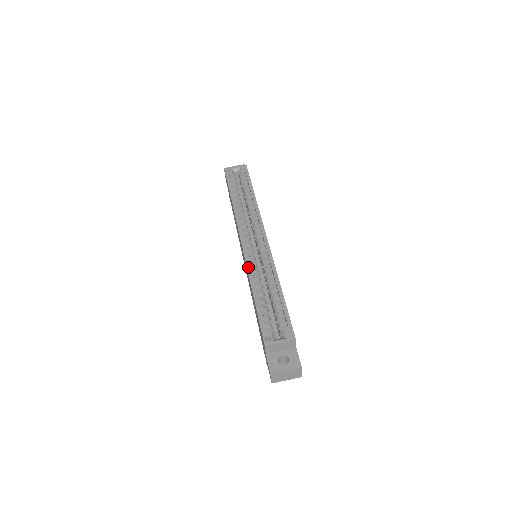
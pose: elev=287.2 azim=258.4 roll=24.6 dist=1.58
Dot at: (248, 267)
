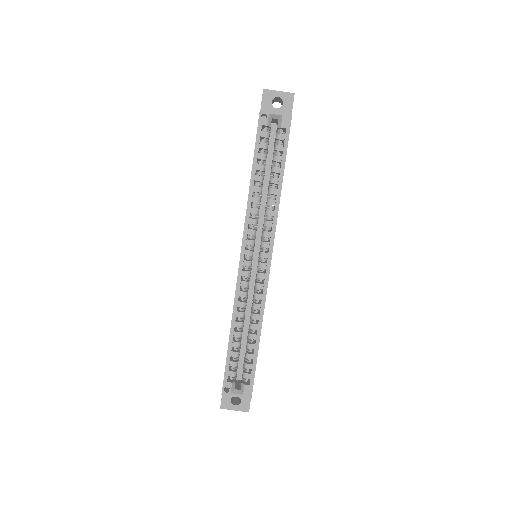
Dot at: (236, 299)
